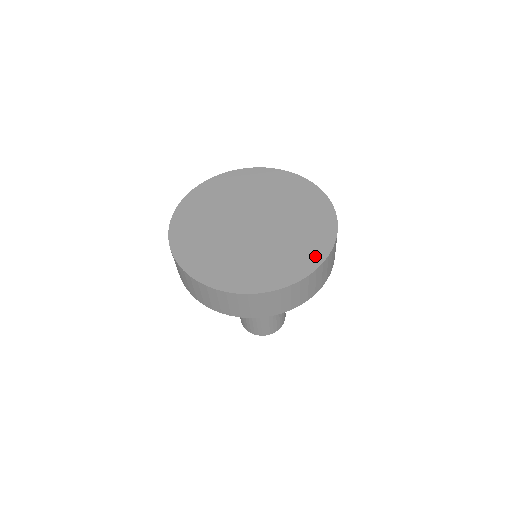
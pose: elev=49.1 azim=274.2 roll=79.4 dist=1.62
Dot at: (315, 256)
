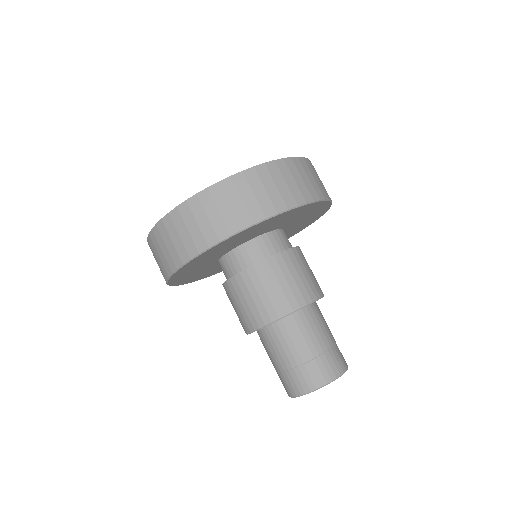
Dot at: occluded
